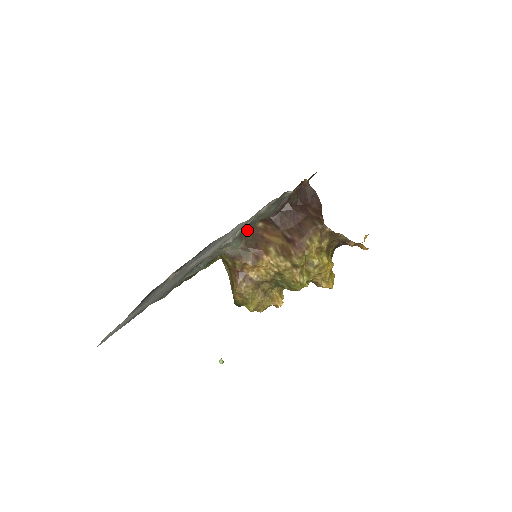
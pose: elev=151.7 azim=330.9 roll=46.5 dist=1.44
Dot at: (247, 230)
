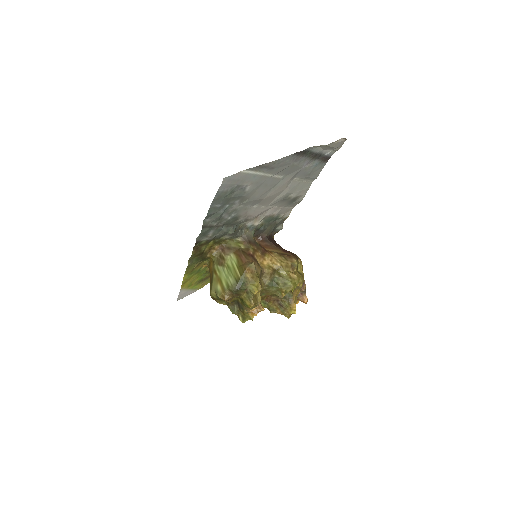
Dot at: occluded
